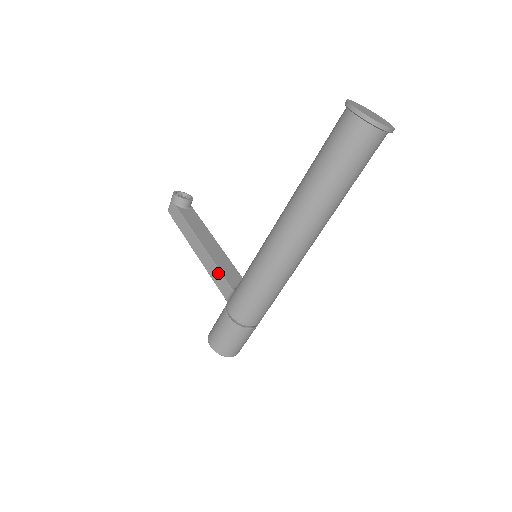
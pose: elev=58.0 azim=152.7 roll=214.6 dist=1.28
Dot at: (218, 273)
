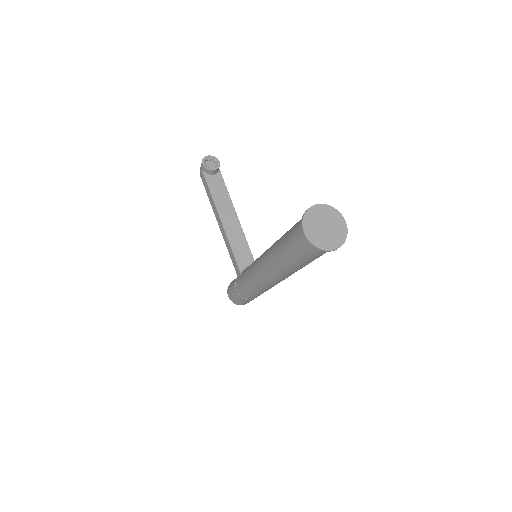
Dot at: (232, 253)
